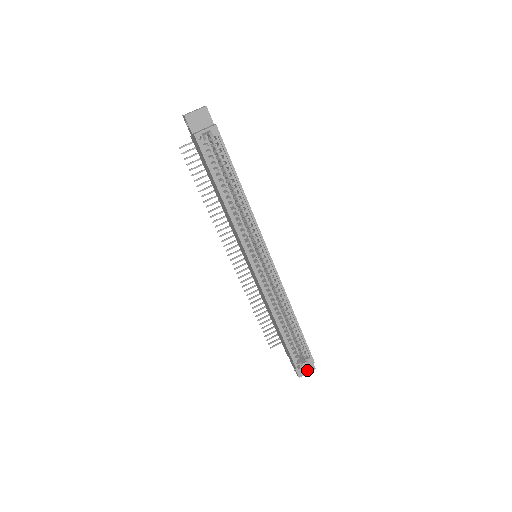
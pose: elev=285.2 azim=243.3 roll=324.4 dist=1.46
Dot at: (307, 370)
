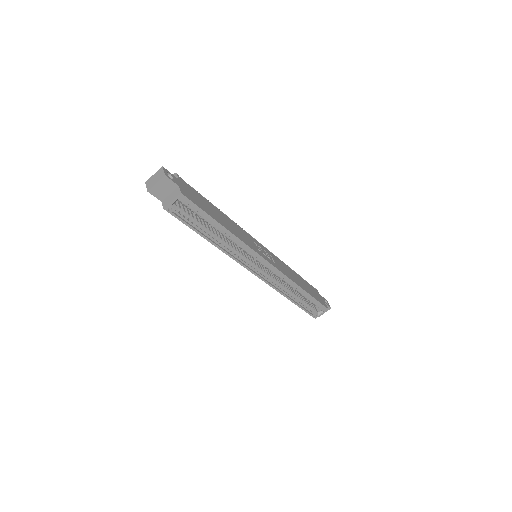
Dot at: occluded
